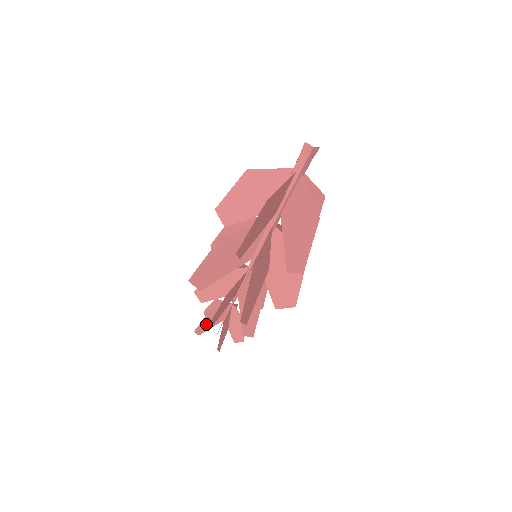
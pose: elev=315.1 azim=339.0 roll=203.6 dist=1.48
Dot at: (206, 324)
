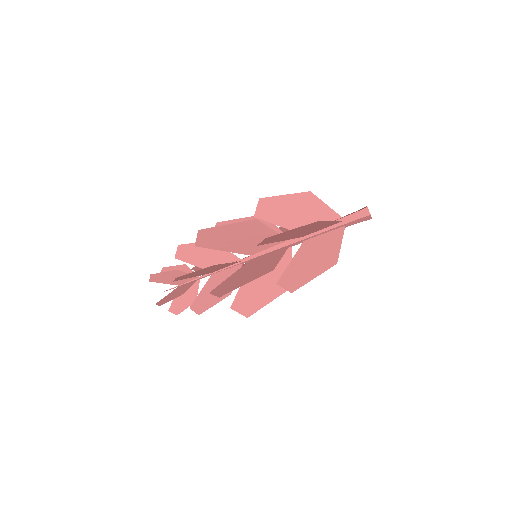
Dot at: (165, 277)
